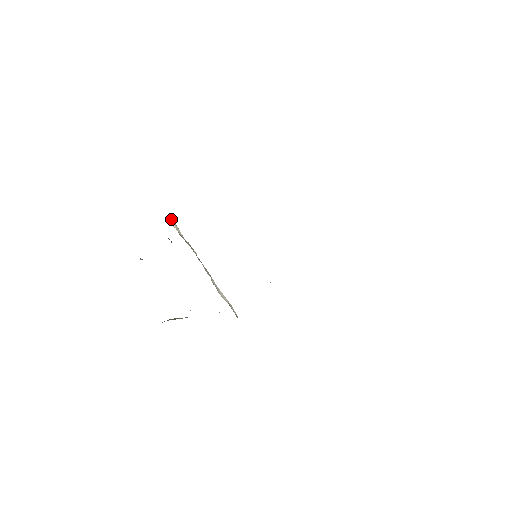
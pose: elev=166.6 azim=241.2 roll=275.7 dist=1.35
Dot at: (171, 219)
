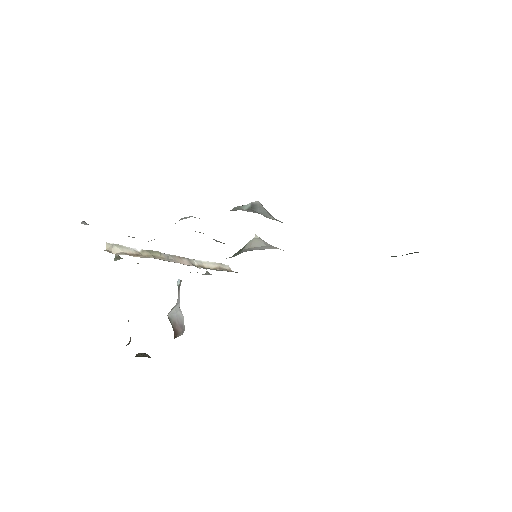
Dot at: (107, 246)
